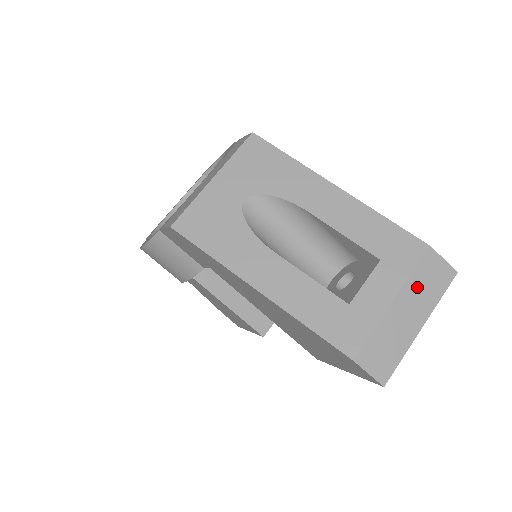
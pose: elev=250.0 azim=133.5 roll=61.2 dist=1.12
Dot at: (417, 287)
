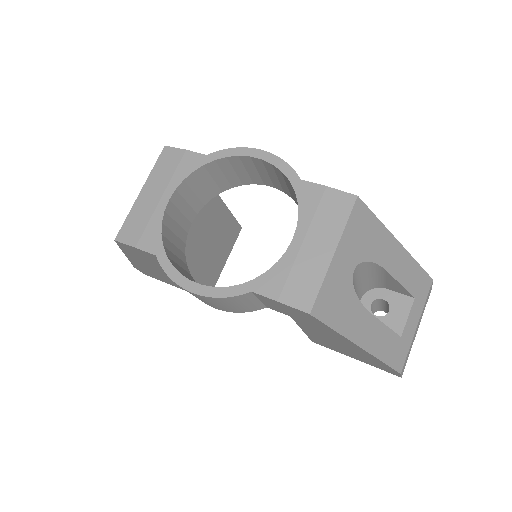
Dot at: (423, 310)
